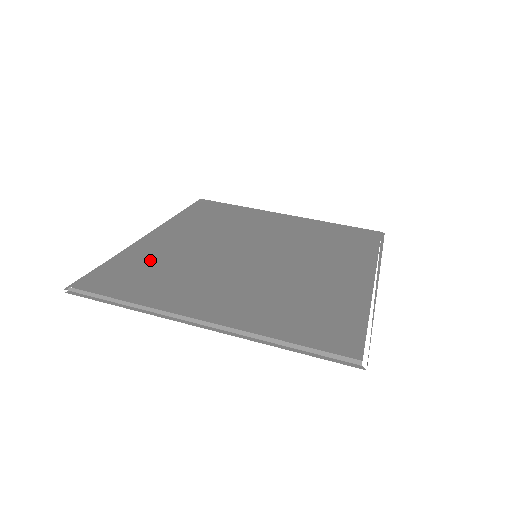
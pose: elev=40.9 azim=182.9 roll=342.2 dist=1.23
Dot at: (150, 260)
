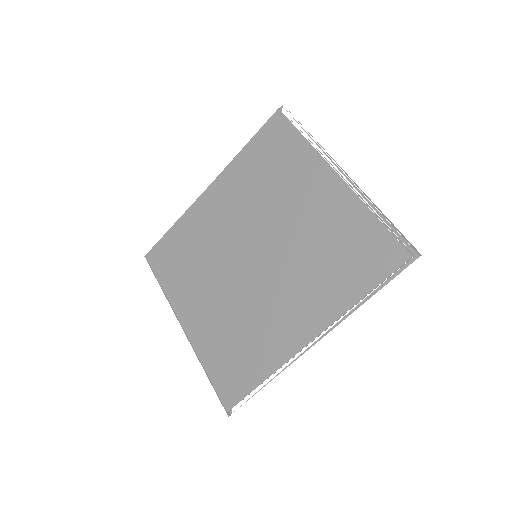
Dot at: (188, 239)
